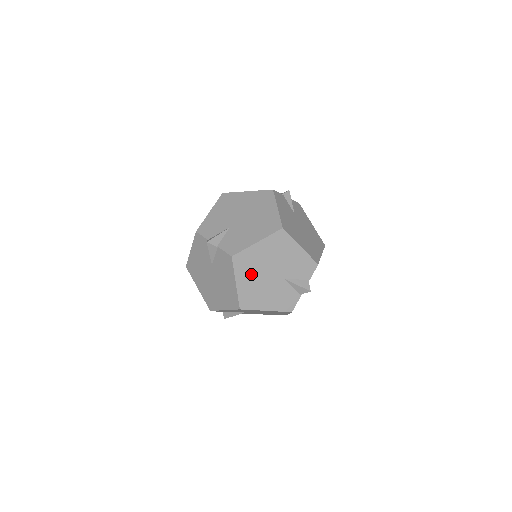
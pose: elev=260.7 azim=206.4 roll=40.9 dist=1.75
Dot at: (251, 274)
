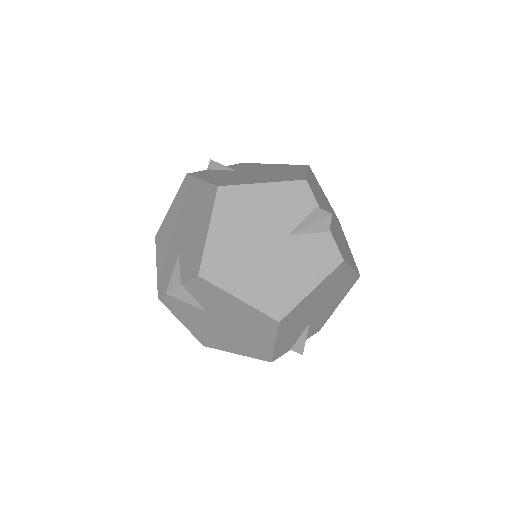
Dot at: (244, 271)
